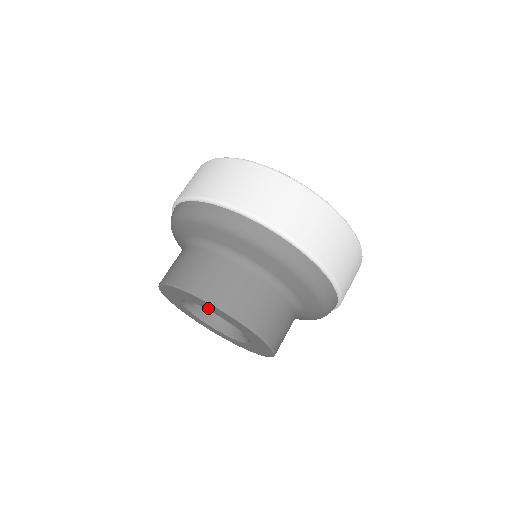
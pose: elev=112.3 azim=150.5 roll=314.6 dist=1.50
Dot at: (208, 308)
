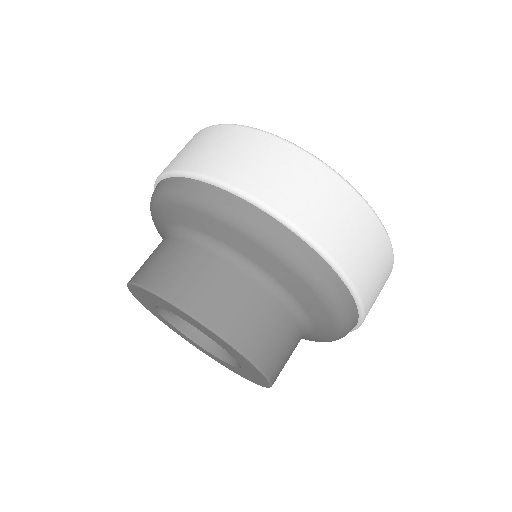
Dot at: (149, 301)
